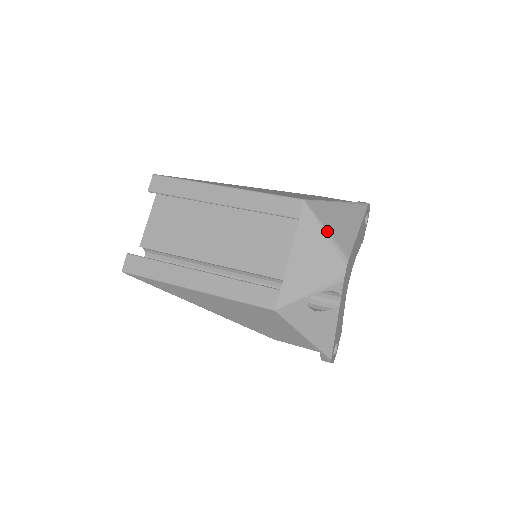
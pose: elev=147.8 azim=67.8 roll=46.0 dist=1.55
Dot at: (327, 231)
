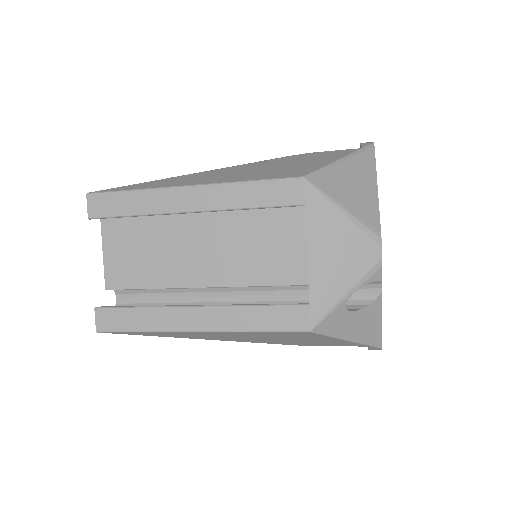
Dot at: (345, 209)
